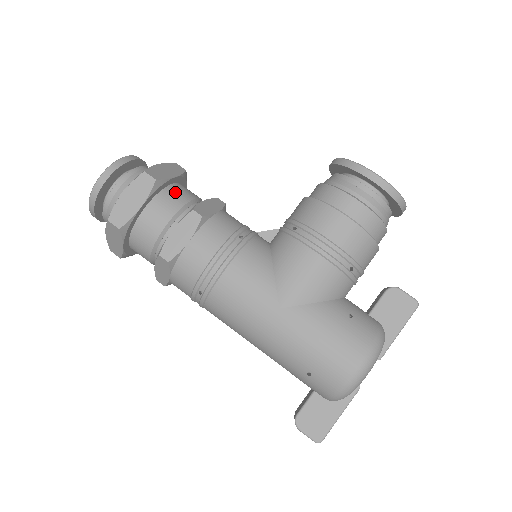
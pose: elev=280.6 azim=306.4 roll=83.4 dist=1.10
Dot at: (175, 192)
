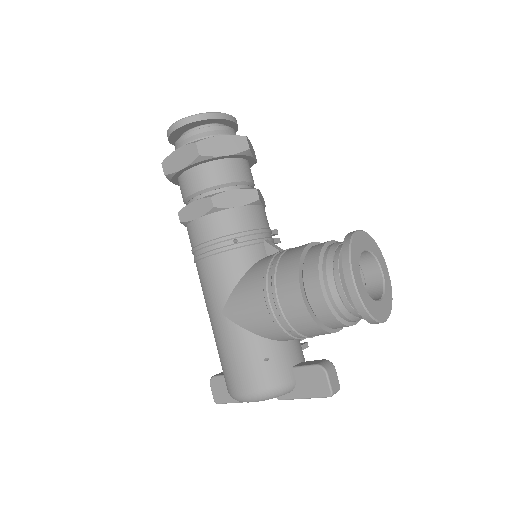
Dot at: (218, 169)
